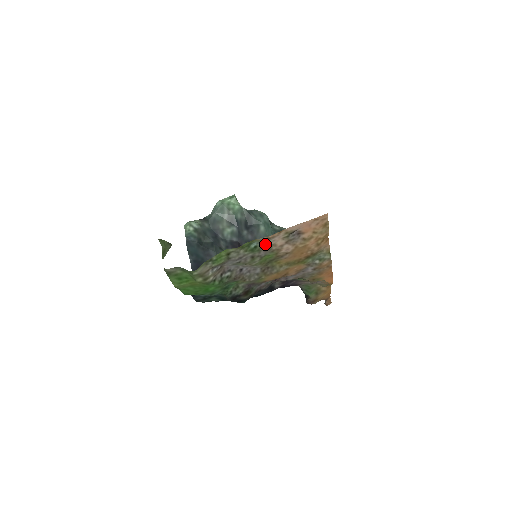
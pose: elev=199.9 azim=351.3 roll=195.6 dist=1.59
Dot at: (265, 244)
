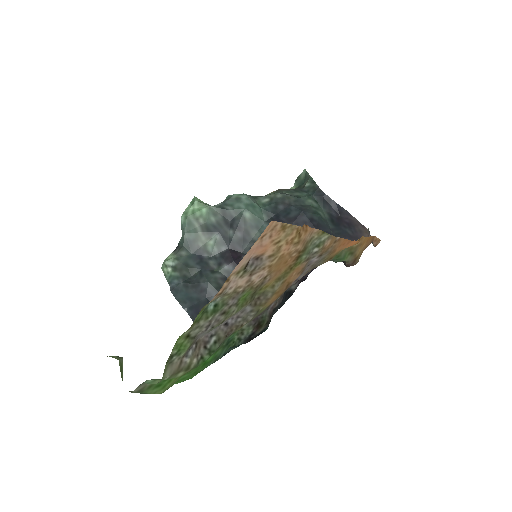
Dot at: (224, 296)
